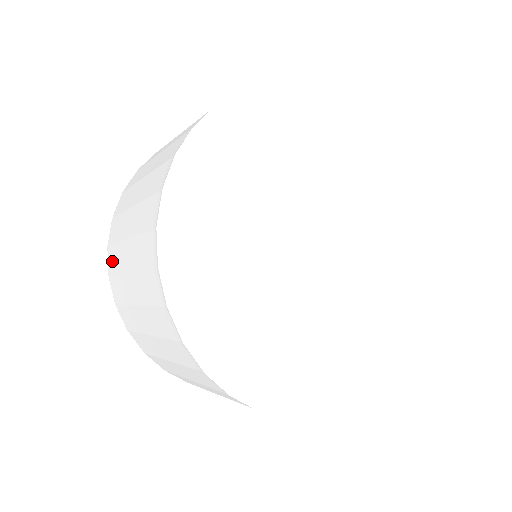
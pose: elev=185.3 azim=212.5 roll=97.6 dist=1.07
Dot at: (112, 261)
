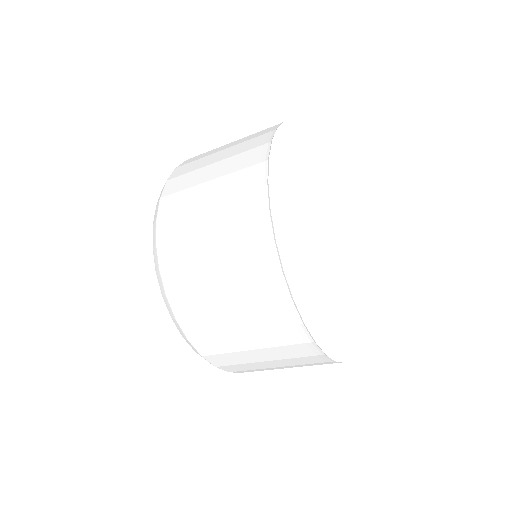
Dot at: (175, 282)
